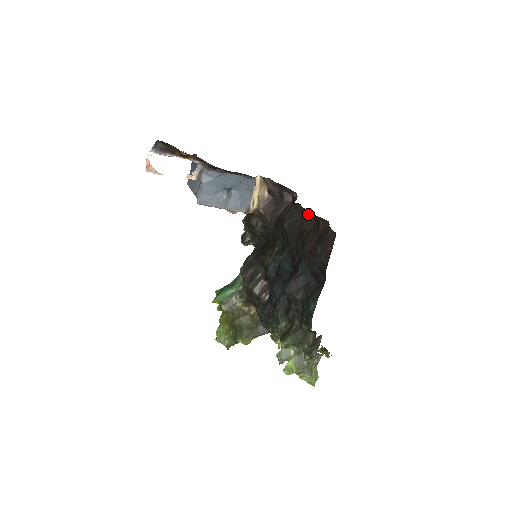
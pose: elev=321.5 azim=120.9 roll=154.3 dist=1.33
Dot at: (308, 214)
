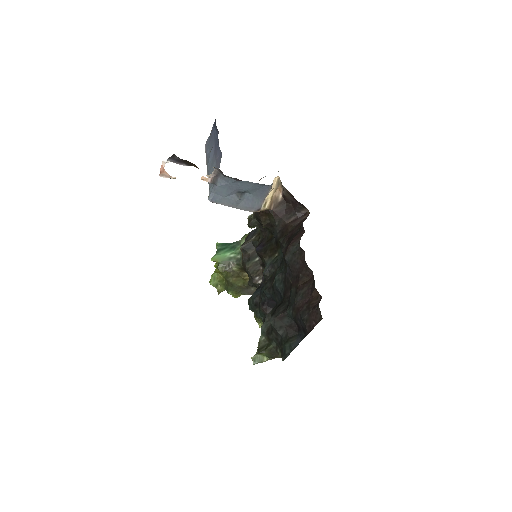
Dot at: (308, 267)
